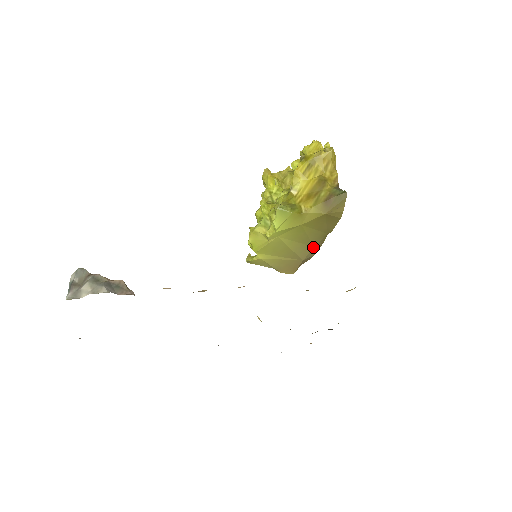
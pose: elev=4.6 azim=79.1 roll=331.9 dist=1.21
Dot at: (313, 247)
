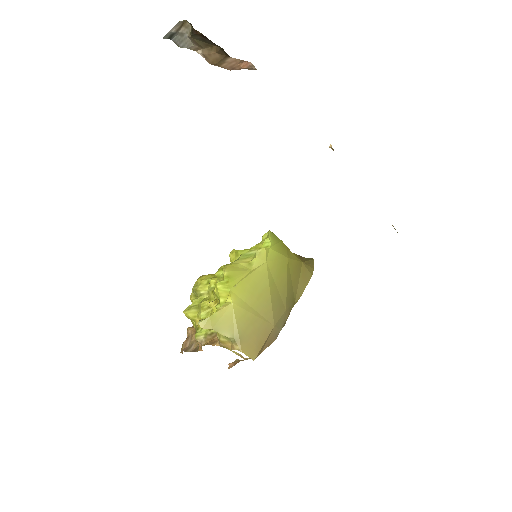
Dot at: (285, 310)
